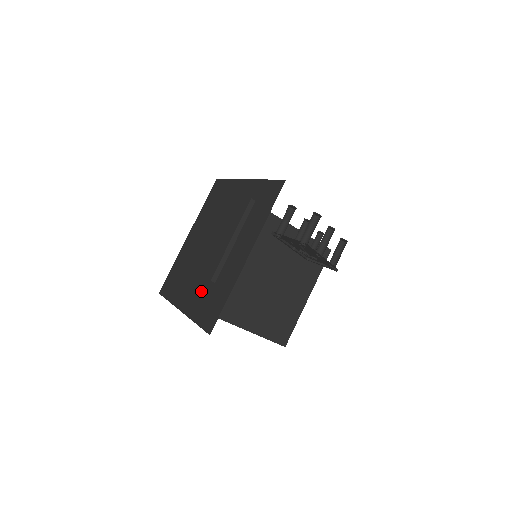
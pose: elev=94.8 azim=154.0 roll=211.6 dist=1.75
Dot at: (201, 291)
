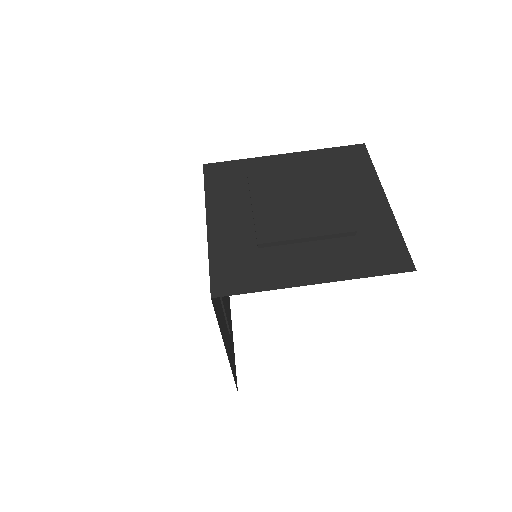
Dot at: (337, 251)
